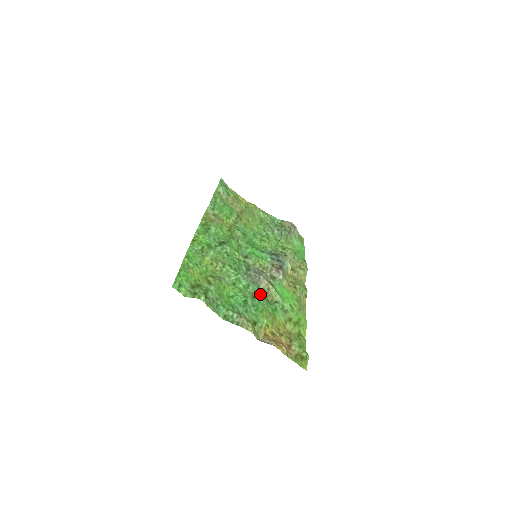
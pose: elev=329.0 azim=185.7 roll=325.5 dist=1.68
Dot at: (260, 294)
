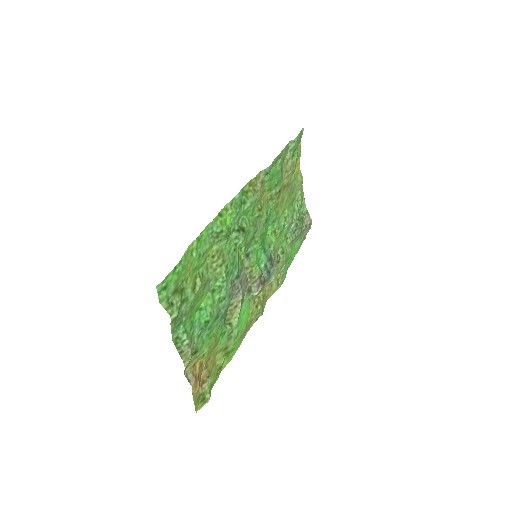
Dot at: (225, 312)
